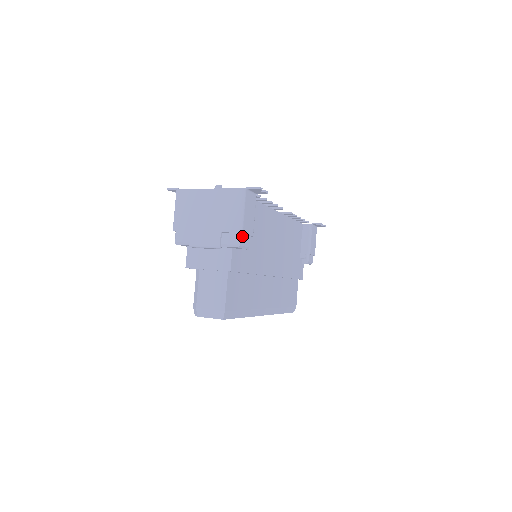
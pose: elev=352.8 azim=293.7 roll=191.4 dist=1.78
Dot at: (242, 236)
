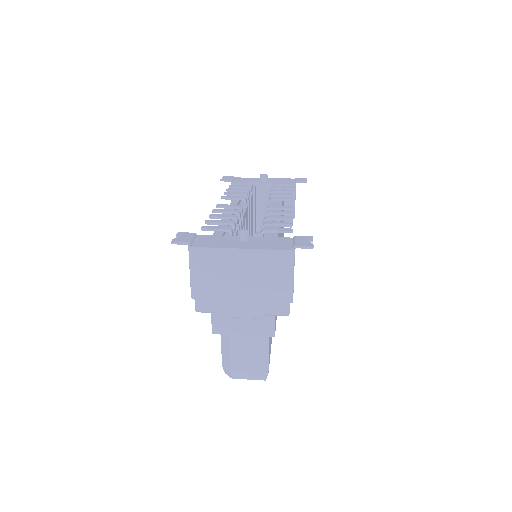
Dot at: occluded
